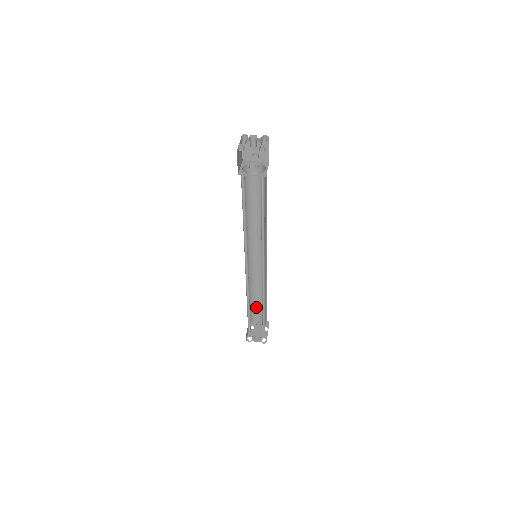
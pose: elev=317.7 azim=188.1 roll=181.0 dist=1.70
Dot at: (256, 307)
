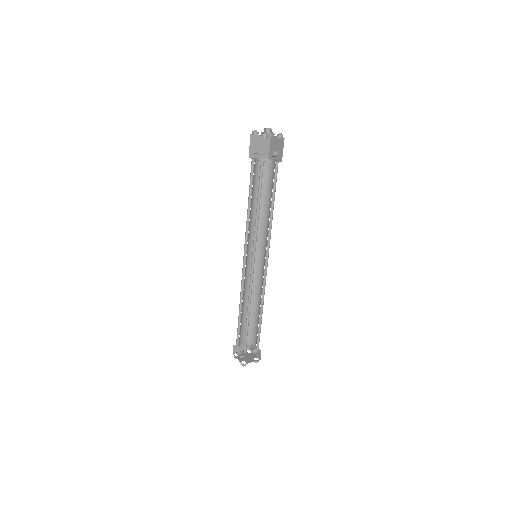
Dot at: (255, 326)
